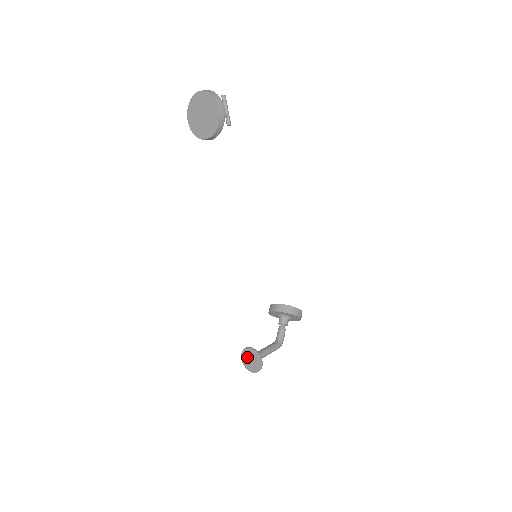
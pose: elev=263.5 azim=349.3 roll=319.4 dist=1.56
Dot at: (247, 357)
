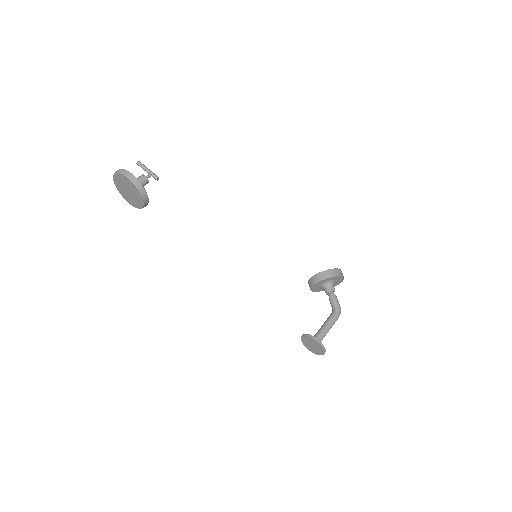
Dot at: (308, 345)
